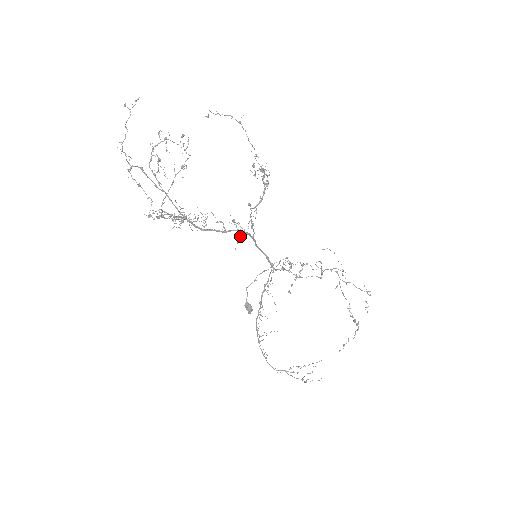
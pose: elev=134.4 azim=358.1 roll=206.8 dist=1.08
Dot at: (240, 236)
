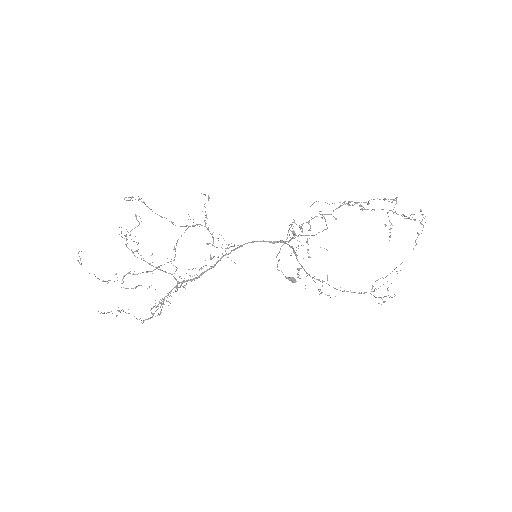
Dot at: occluded
